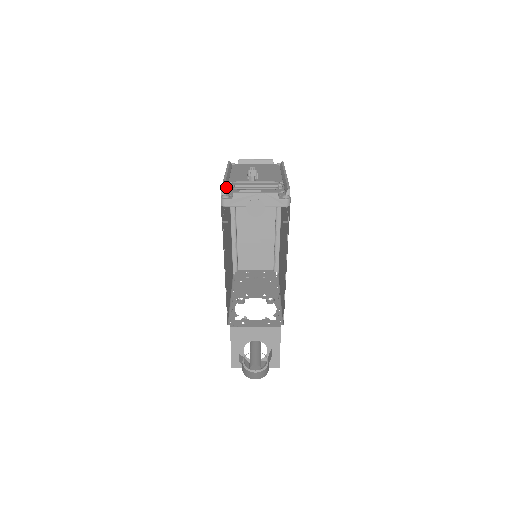
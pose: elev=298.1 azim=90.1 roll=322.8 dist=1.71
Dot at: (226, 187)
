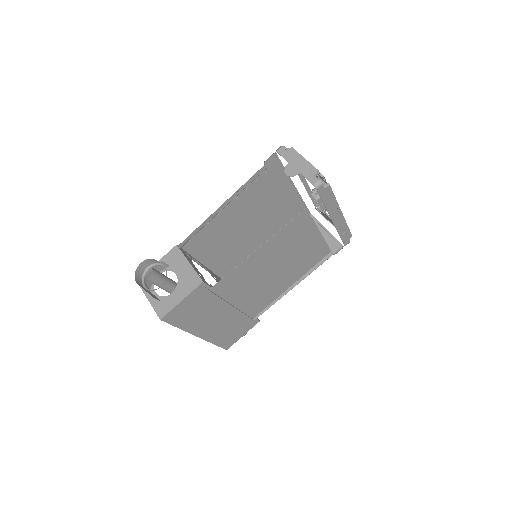
Dot at: occluded
